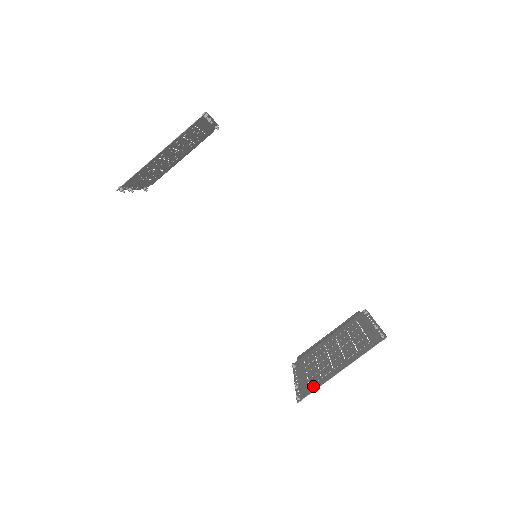
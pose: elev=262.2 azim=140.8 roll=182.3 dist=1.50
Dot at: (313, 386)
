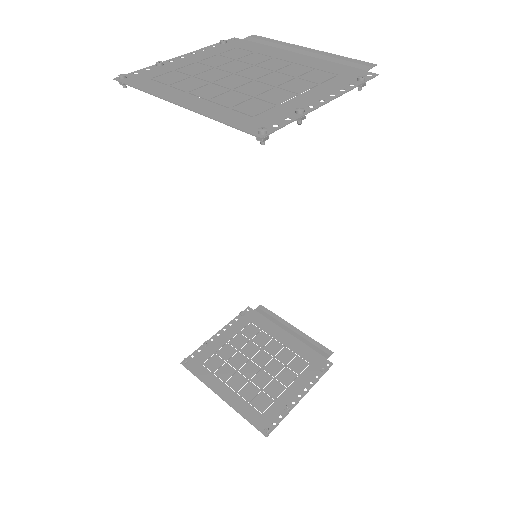
Dot at: (202, 370)
